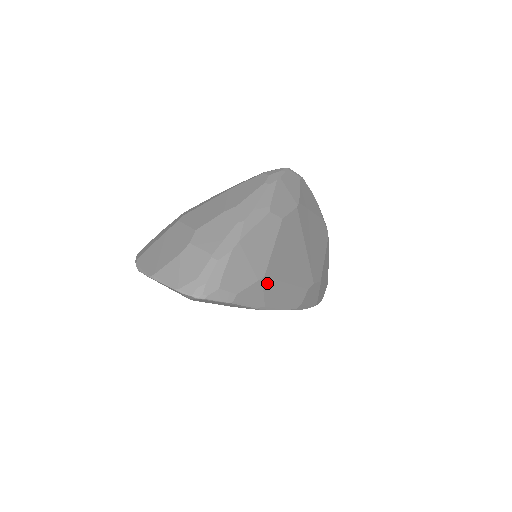
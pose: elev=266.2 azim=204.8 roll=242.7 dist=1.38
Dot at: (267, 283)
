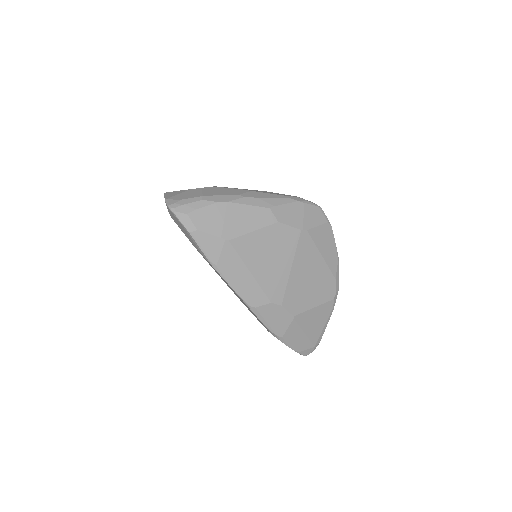
Dot at: (229, 249)
